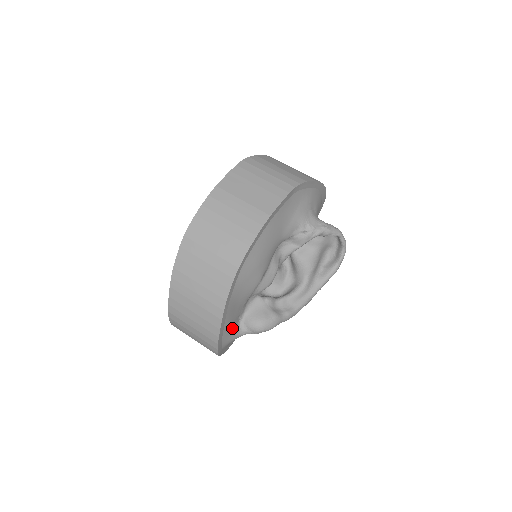
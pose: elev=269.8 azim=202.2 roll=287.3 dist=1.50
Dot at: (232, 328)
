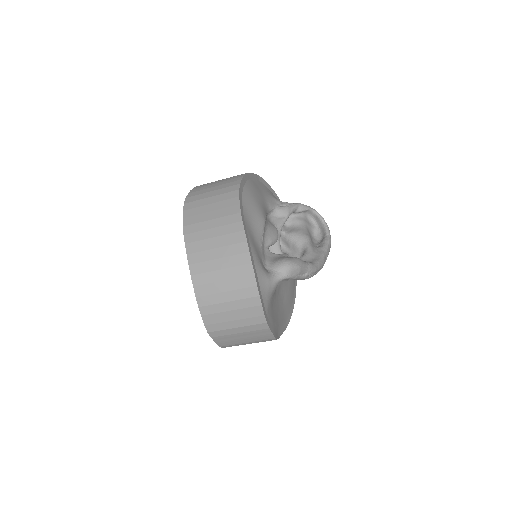
Dot at: (260, 263)
